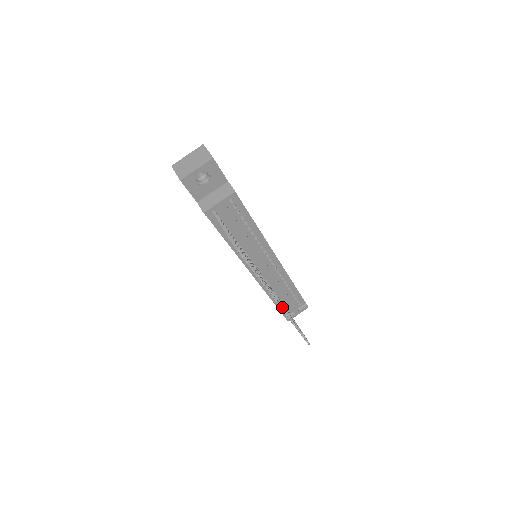
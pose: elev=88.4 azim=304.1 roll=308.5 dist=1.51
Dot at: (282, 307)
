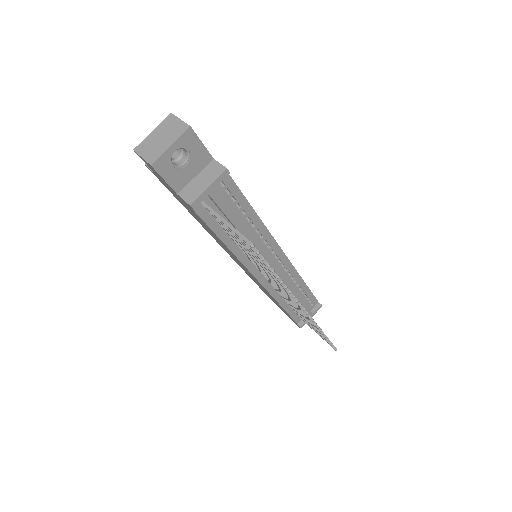
Dot at: (306, 311)
